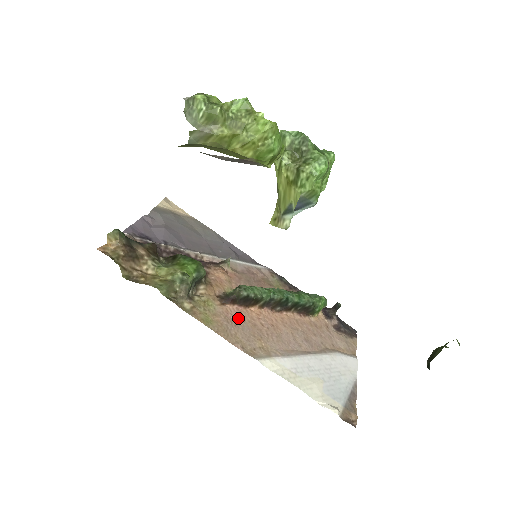
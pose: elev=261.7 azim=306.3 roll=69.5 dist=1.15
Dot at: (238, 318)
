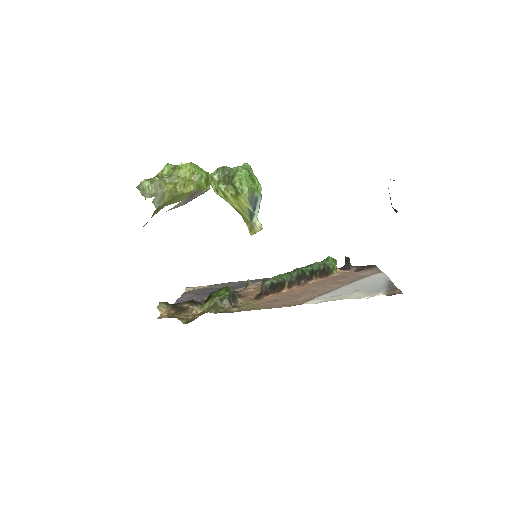
Dot at: (276, 299)
